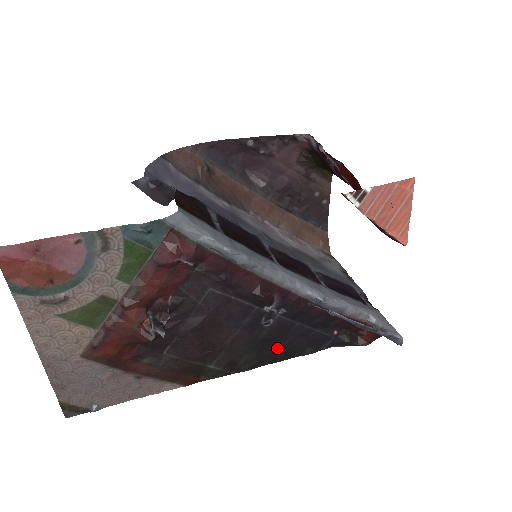
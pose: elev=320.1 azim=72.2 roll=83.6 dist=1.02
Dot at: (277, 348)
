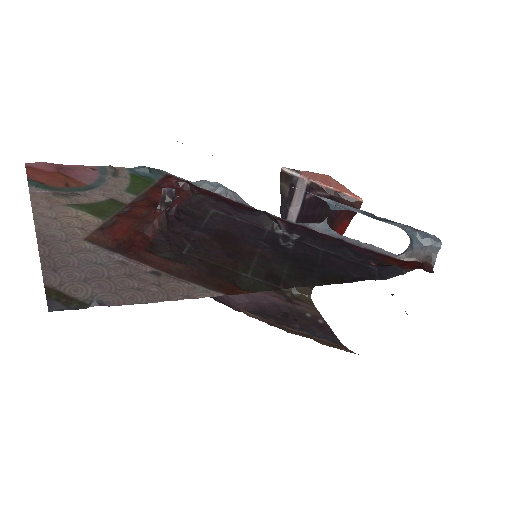
Dot at: (318, 270)
